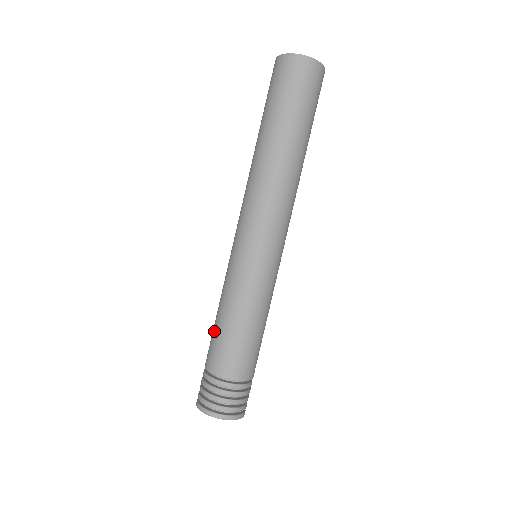
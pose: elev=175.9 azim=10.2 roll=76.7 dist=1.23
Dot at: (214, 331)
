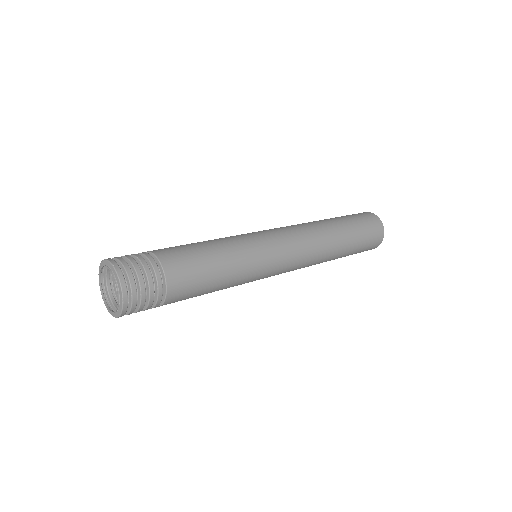
Dot at: occluded
